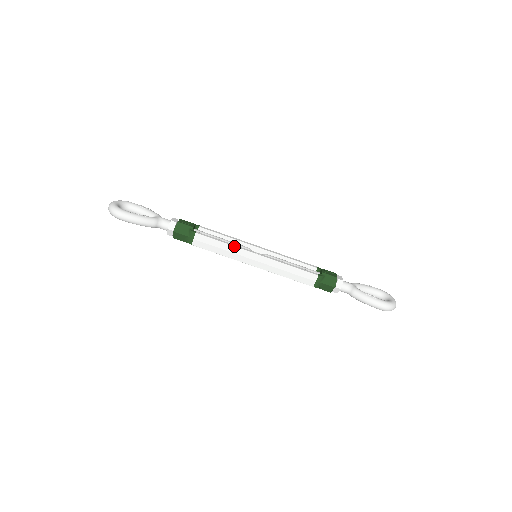
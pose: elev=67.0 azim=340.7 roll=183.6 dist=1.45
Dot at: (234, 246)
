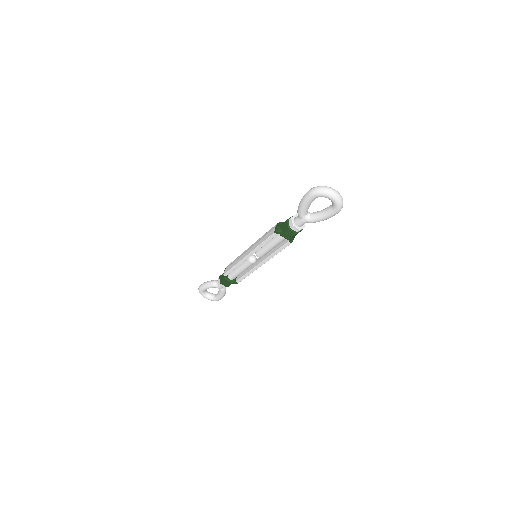
Dot at: (240, 255)
